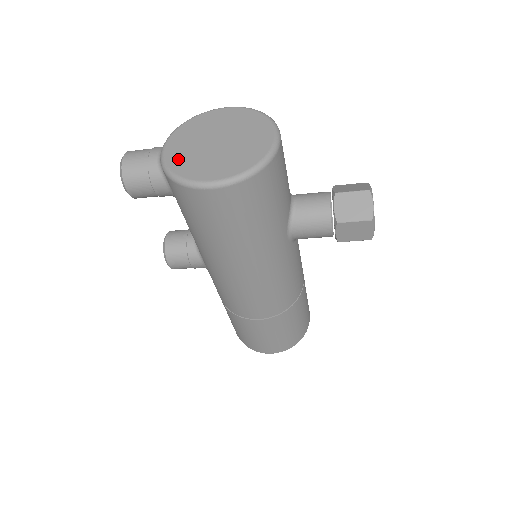
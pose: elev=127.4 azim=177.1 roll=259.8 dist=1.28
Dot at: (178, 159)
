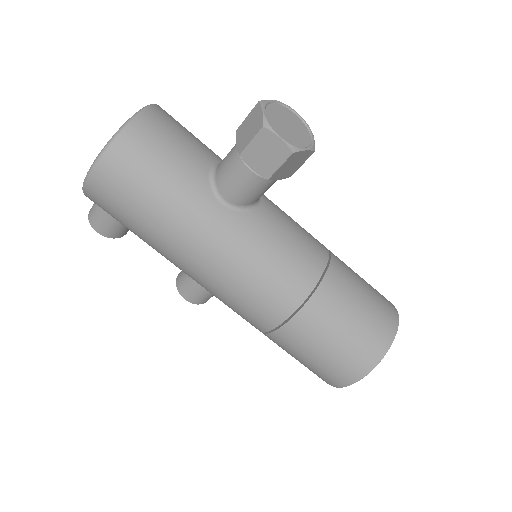
Dot at: occluded
